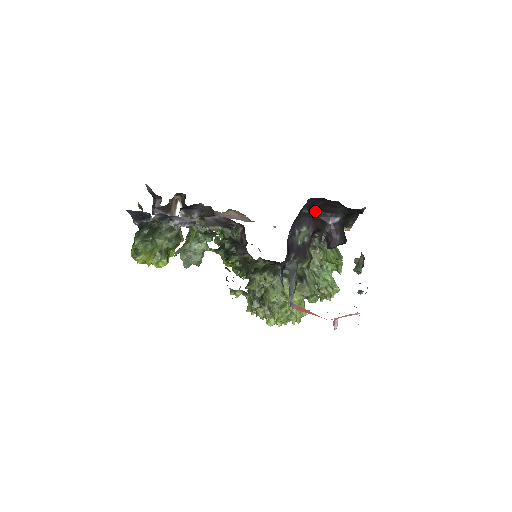
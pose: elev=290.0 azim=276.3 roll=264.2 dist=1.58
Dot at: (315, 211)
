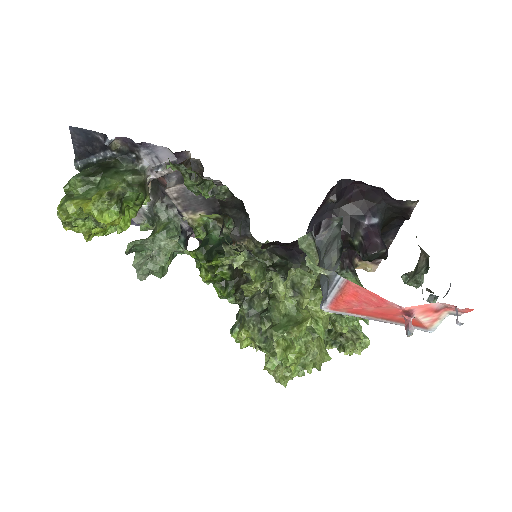
Dot at: (344, 206)
